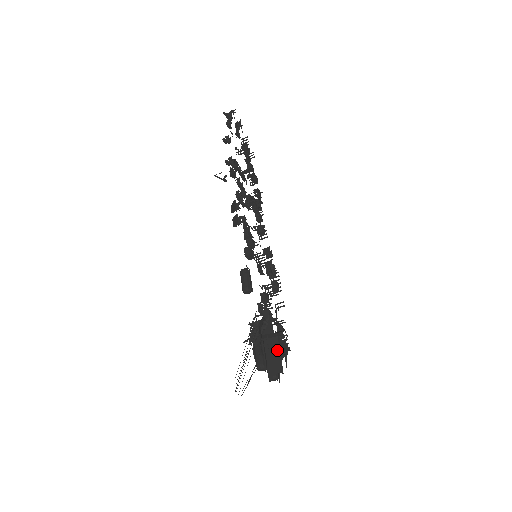
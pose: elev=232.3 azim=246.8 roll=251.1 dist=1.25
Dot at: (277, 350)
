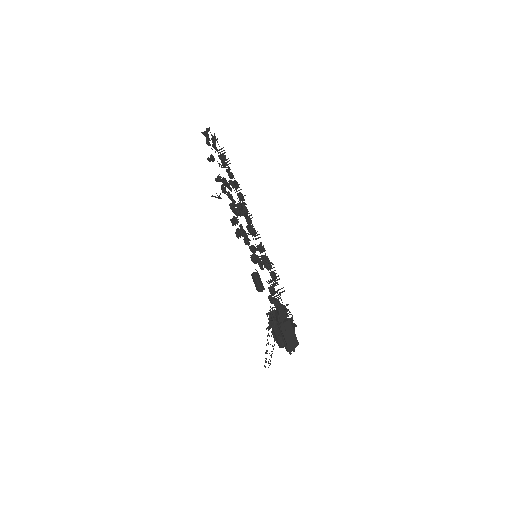
Dot at: (291, 331)
